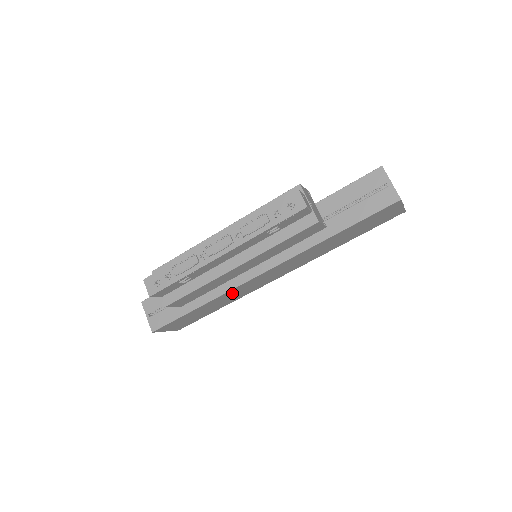
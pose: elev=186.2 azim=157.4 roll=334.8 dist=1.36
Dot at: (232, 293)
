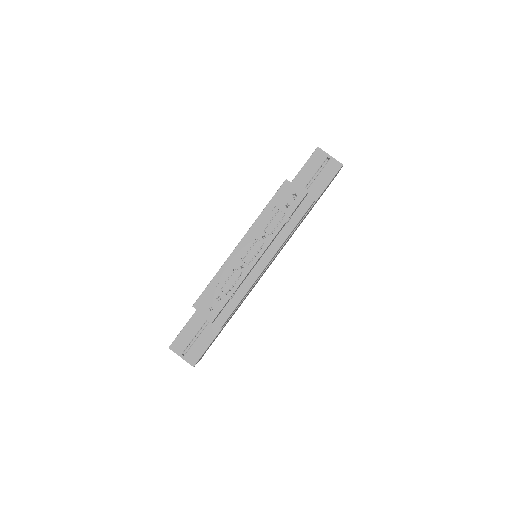
Dot at: (245, 297)
